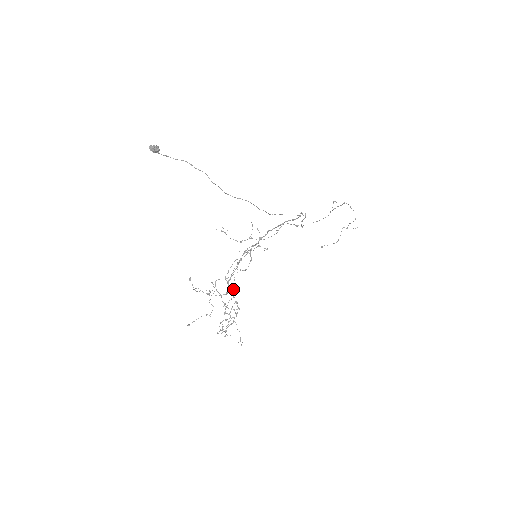
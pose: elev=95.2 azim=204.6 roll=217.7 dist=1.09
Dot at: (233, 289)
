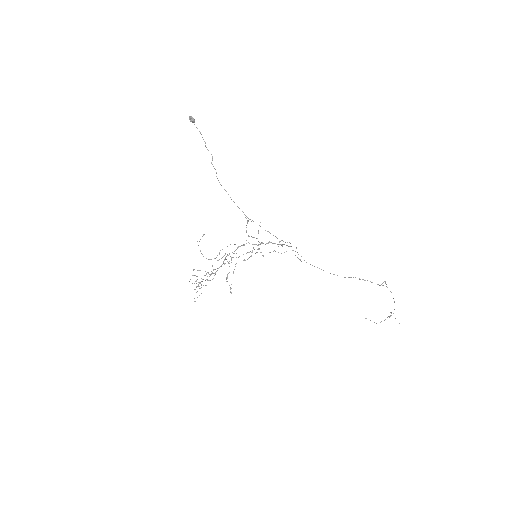
Dot at: occluded
